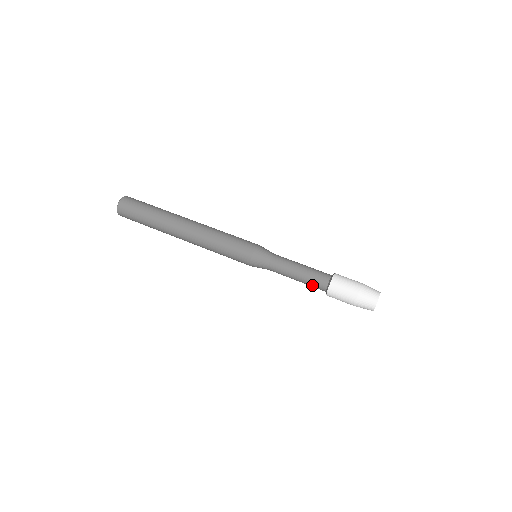
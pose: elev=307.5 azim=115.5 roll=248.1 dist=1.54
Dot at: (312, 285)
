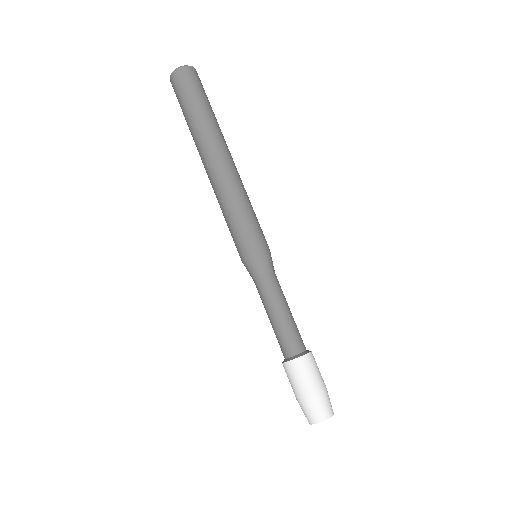
Dot at: (278, 340)
